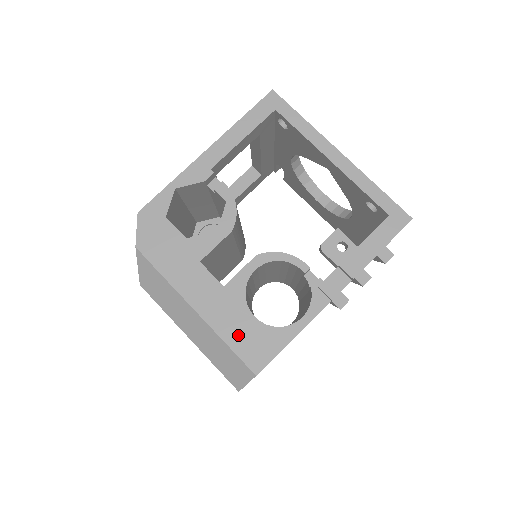
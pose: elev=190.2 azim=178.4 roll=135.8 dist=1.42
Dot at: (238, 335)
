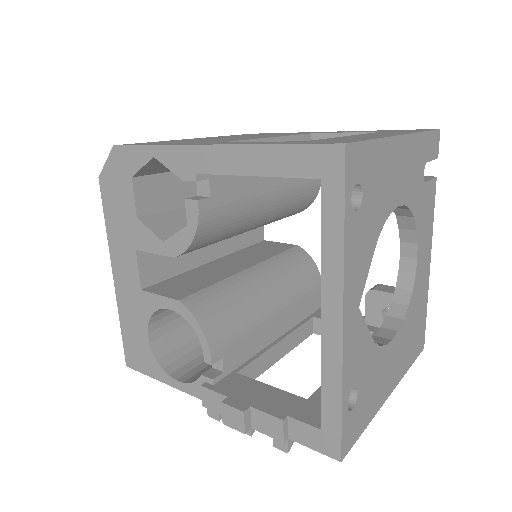
Dot at: (130, 331)
